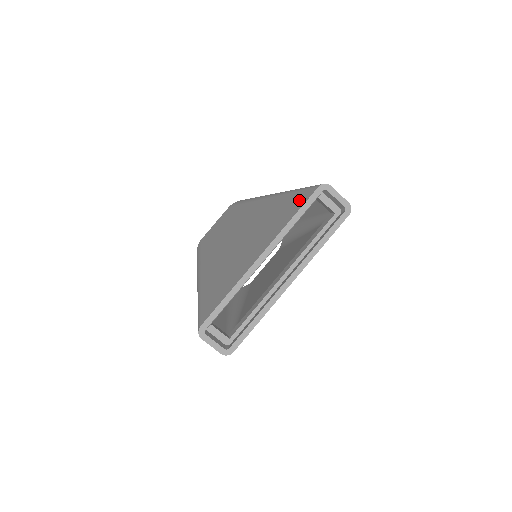
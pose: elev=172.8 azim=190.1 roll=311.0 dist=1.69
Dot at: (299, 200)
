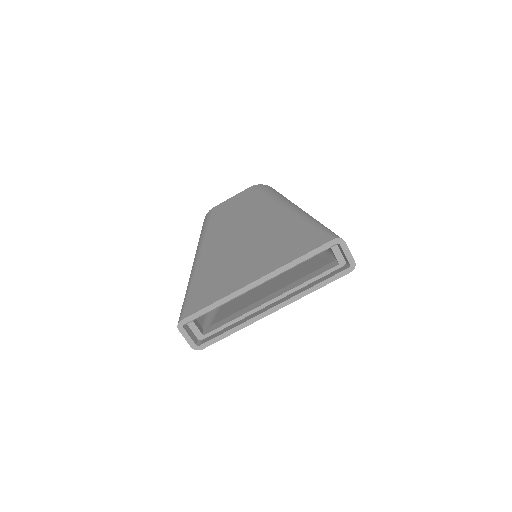
Dot at: (312, 240)
